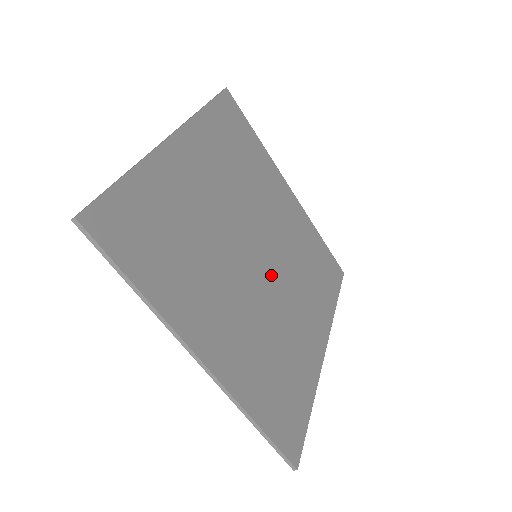
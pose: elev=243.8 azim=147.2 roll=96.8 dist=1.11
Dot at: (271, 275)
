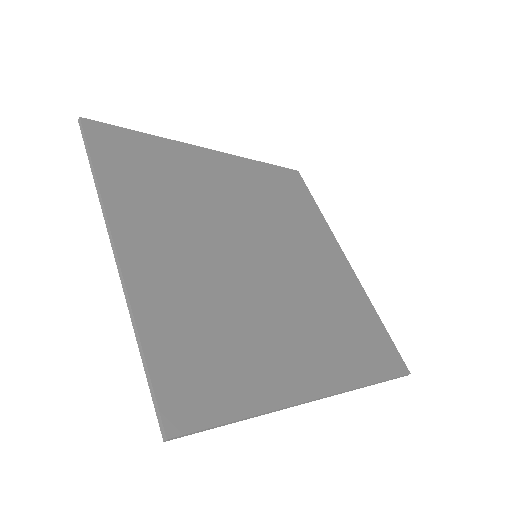
Dot at: (267, 278)
